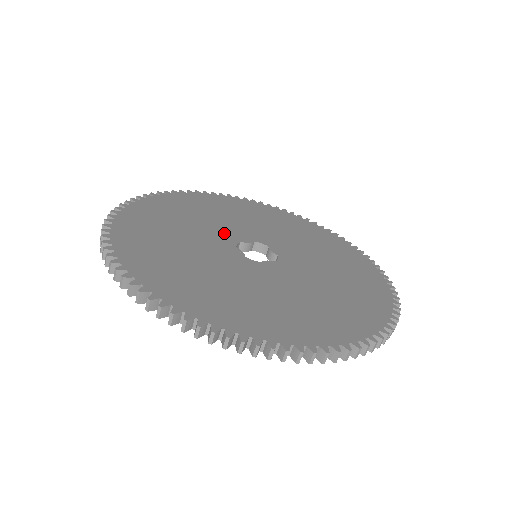
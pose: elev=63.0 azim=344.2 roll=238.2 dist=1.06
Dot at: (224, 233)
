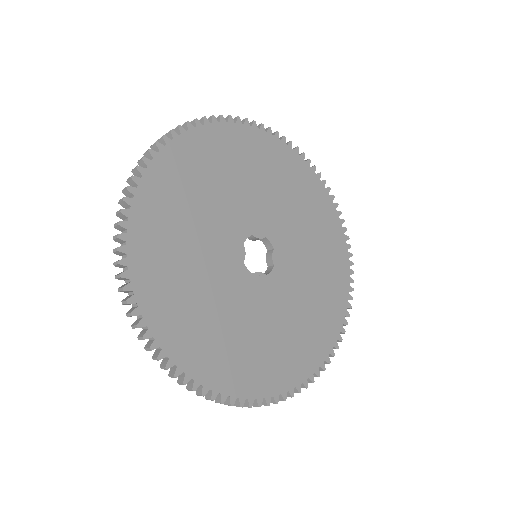
Dot at: (229, 270)
